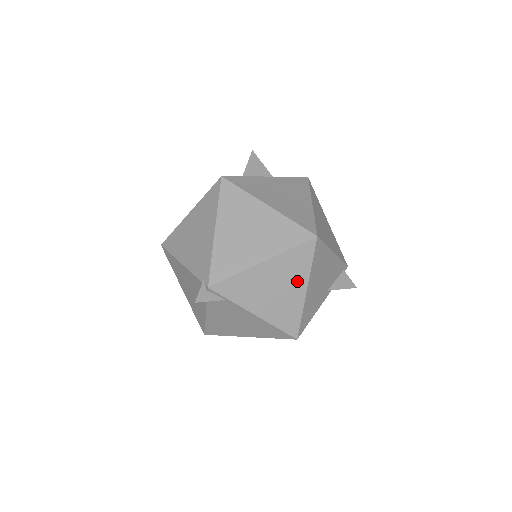
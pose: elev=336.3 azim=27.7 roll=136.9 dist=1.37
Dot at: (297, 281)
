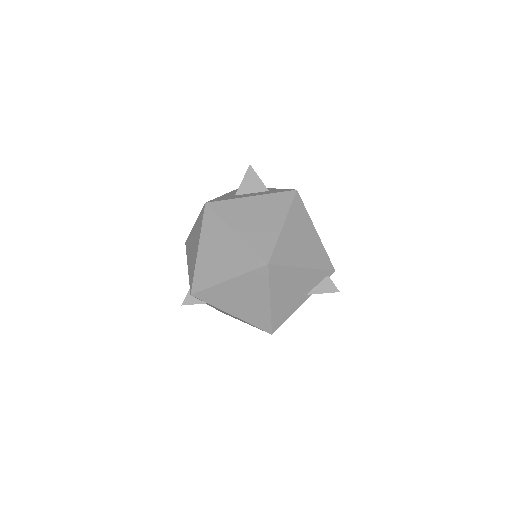
Dot at: (260, 295)
